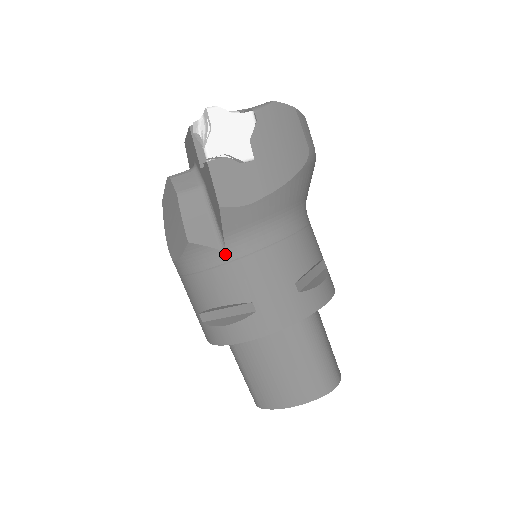
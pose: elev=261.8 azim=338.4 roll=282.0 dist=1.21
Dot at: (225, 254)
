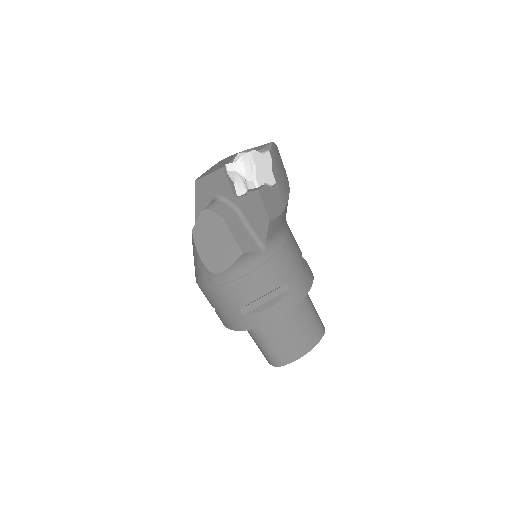
Dot at: (266, 255)
